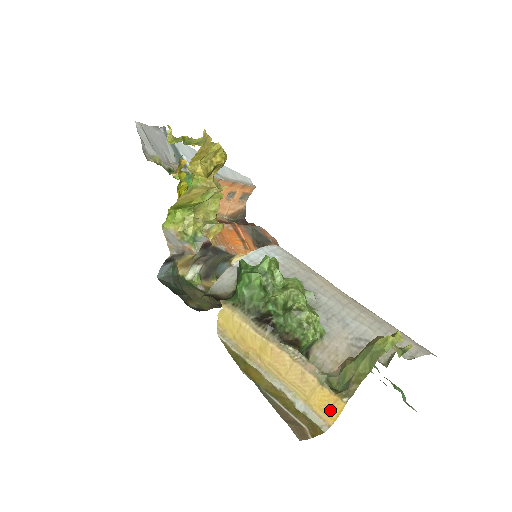
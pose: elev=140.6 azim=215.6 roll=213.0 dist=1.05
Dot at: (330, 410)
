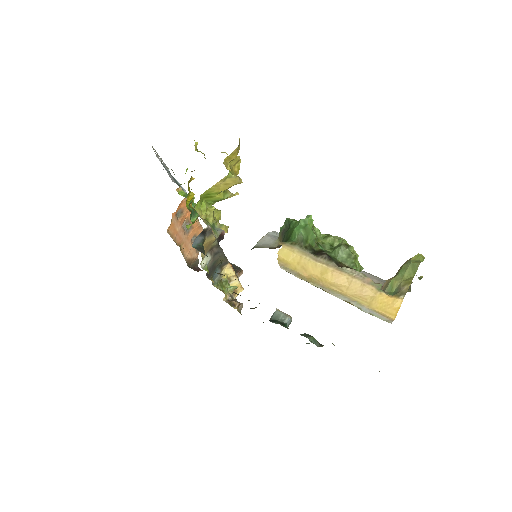
Dot at: (390, 308)
